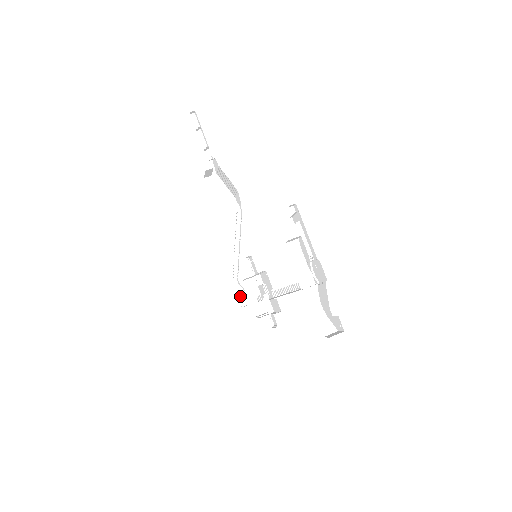
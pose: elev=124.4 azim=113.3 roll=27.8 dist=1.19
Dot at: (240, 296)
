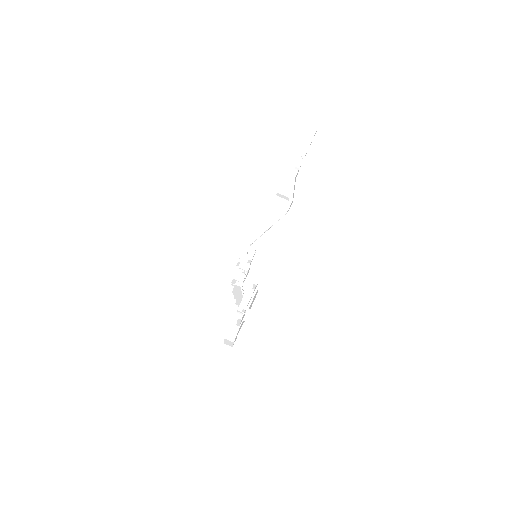
Dot at: (242, 255)
